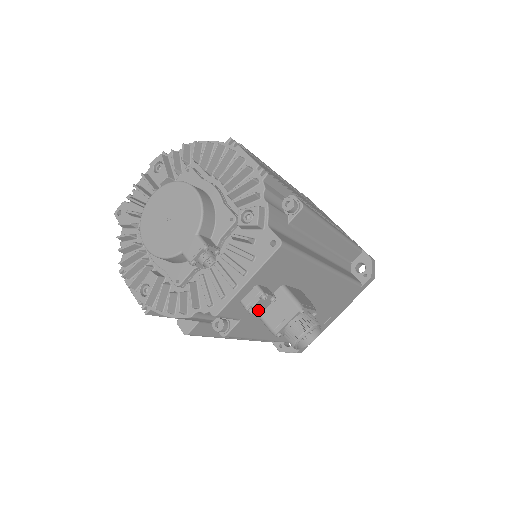
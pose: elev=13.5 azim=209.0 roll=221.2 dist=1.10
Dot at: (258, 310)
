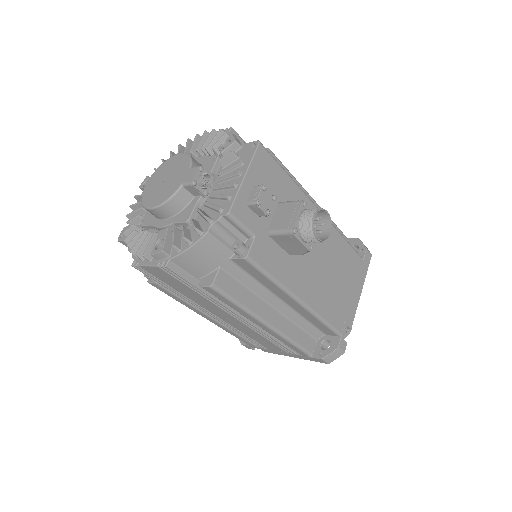
Dot at: (265, 208)
